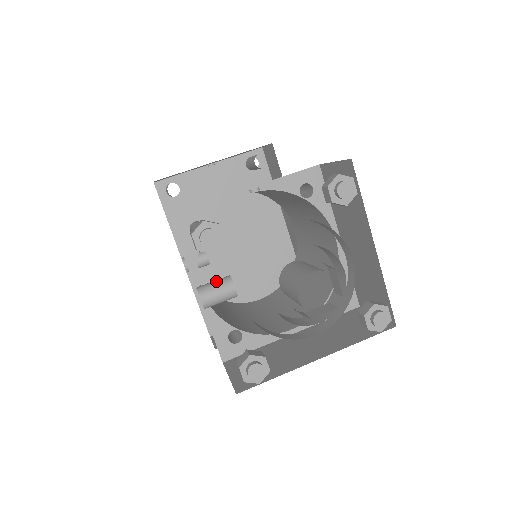
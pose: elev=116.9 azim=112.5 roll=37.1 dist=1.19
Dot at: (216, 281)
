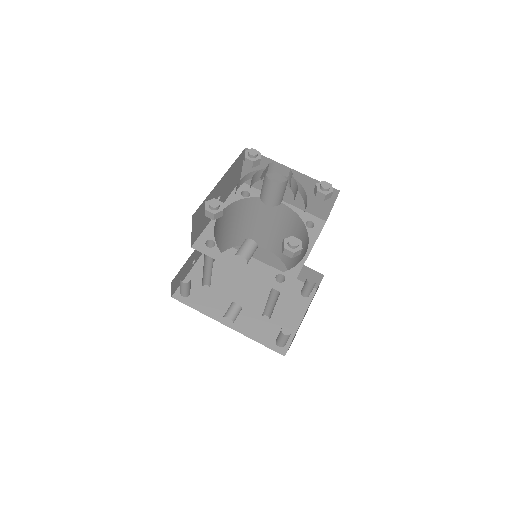
Dot at: occluded
